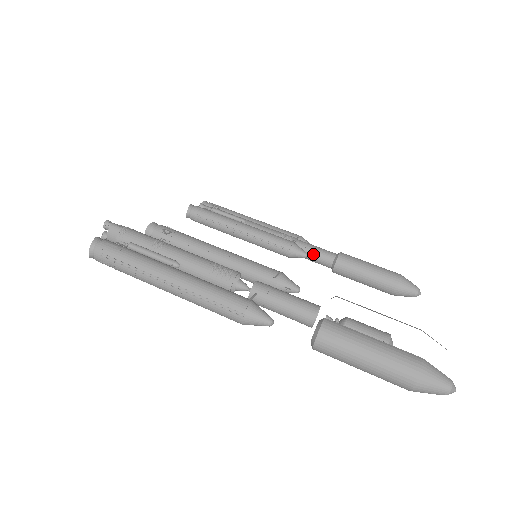
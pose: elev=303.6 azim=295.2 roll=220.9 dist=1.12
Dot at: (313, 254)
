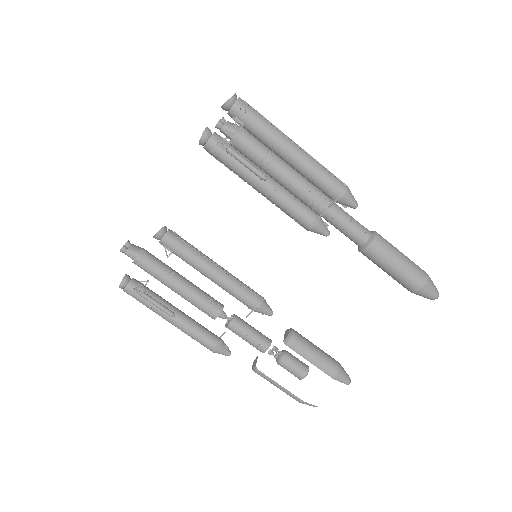
Dot at: occluded
